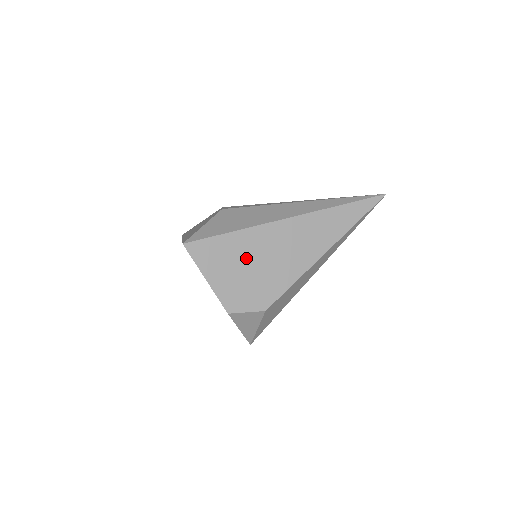
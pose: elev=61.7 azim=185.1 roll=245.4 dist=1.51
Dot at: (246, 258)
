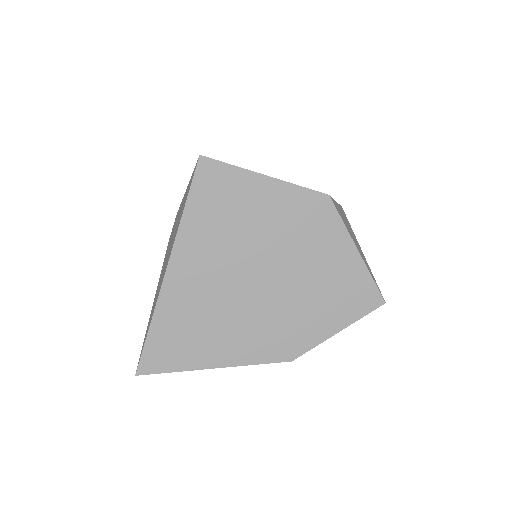
Dot at: occluded
